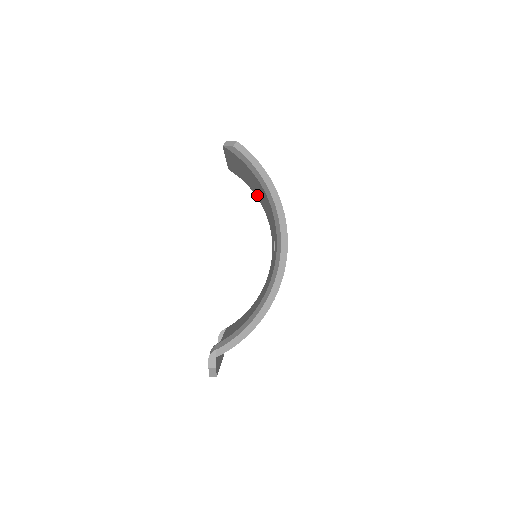
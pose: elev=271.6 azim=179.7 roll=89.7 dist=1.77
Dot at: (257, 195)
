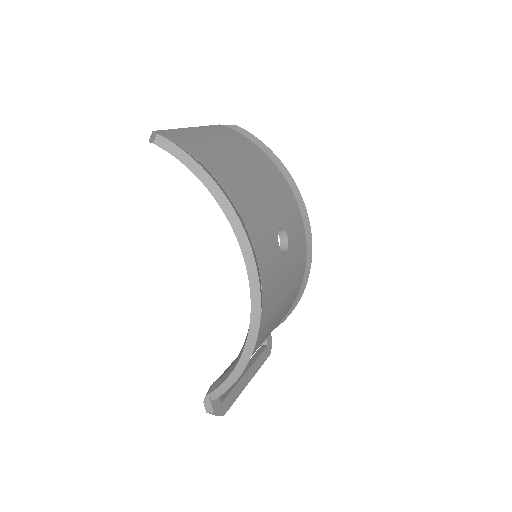
Dot at: occluded
